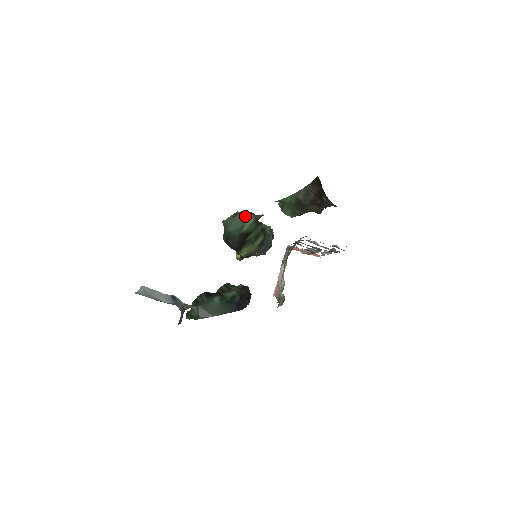
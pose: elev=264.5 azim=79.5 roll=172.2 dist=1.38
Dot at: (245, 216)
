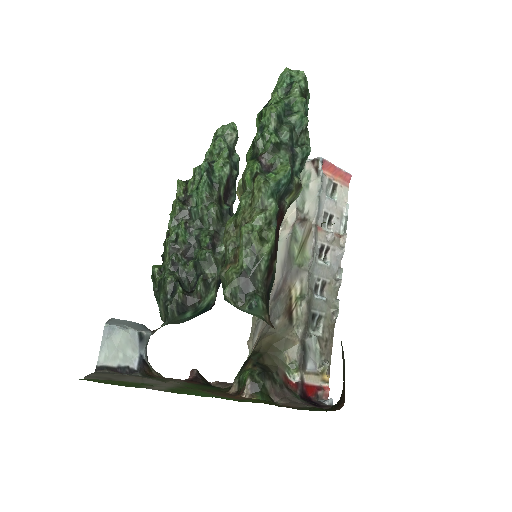
Dot at: (253, 314)
